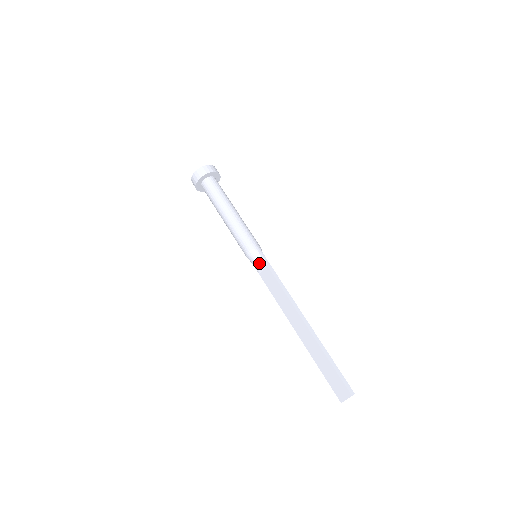
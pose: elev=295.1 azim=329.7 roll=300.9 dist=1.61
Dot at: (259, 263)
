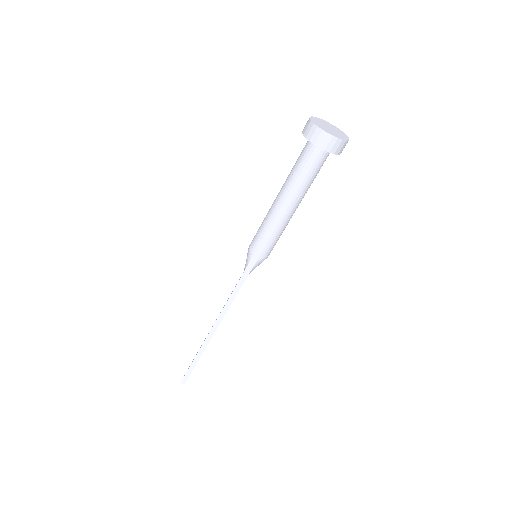
Dot at: (245, 264)
